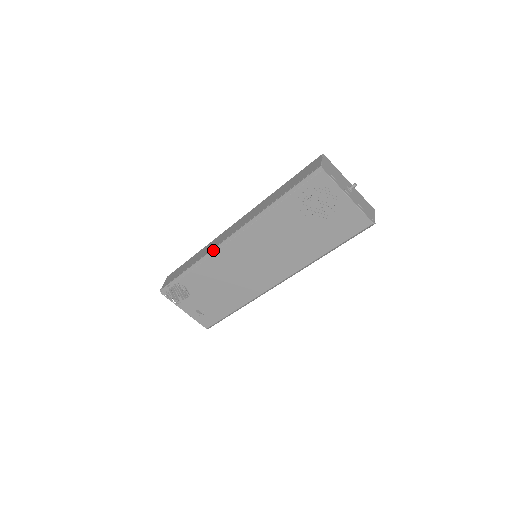
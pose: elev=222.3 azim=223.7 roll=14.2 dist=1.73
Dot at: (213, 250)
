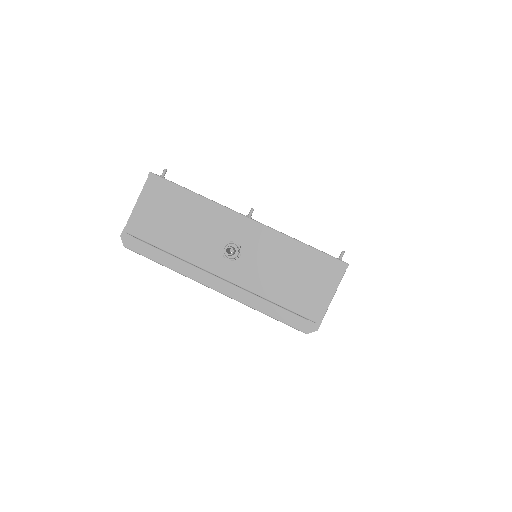
Dot at: occluded
